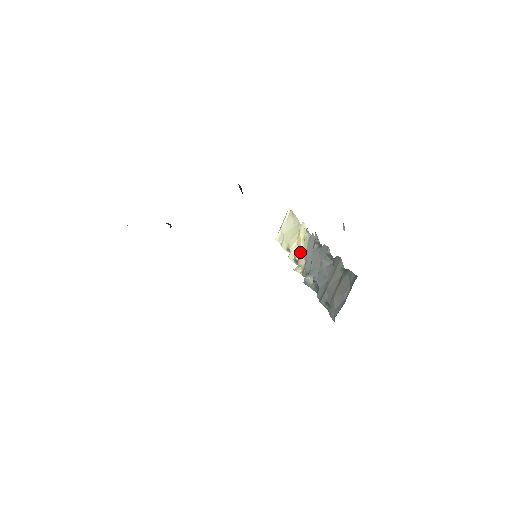
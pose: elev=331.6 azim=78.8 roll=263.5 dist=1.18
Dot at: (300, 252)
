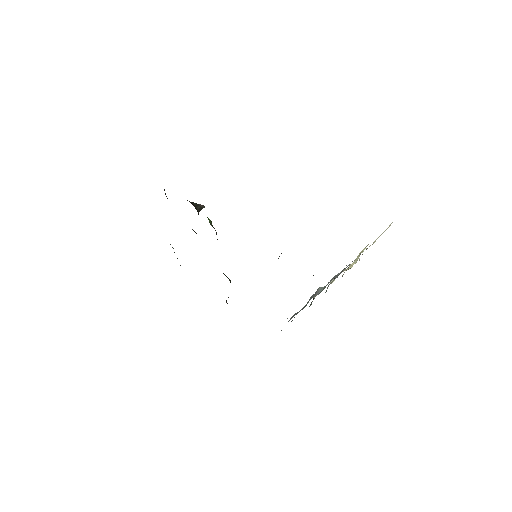
Dot at: (351, 267)
